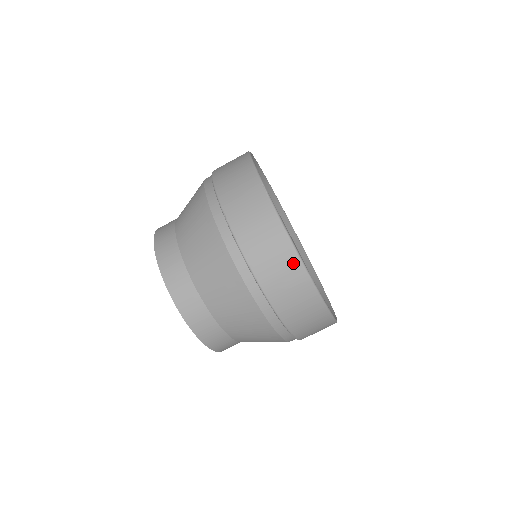
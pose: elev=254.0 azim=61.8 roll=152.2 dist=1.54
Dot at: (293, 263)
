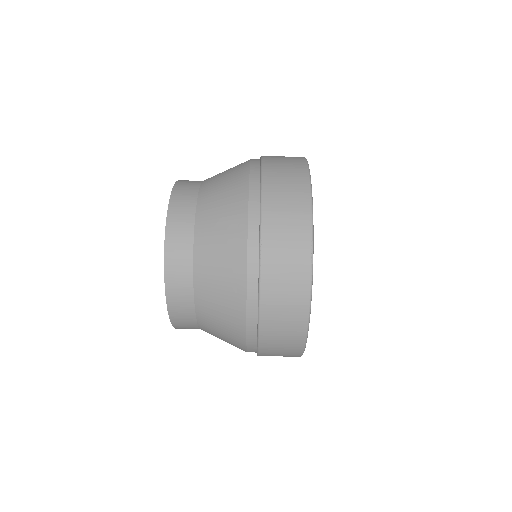
Dot at: (301, 169)
